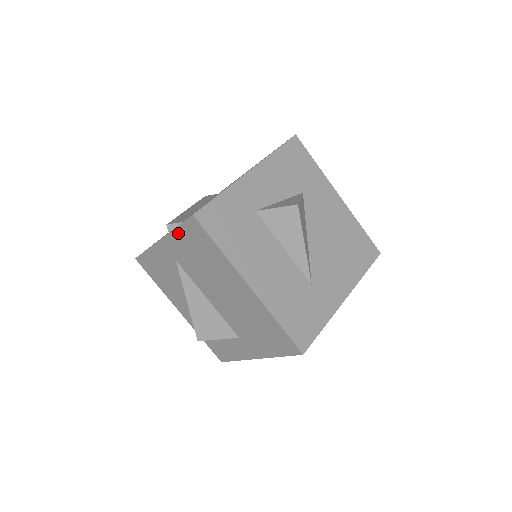
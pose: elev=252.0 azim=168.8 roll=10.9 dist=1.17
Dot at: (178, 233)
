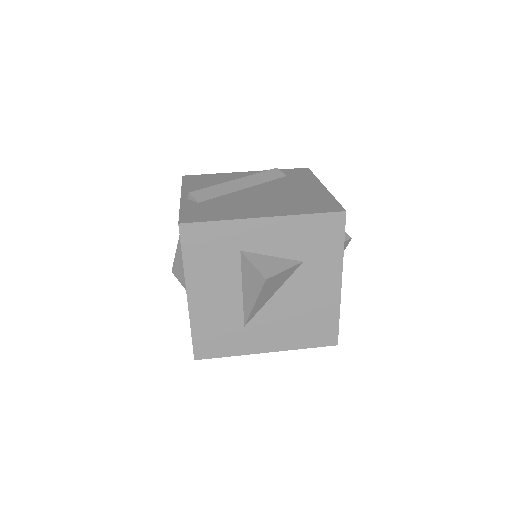
Dot at: occluded
